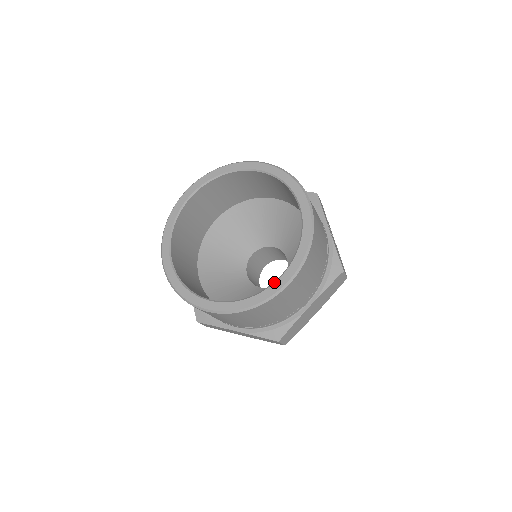
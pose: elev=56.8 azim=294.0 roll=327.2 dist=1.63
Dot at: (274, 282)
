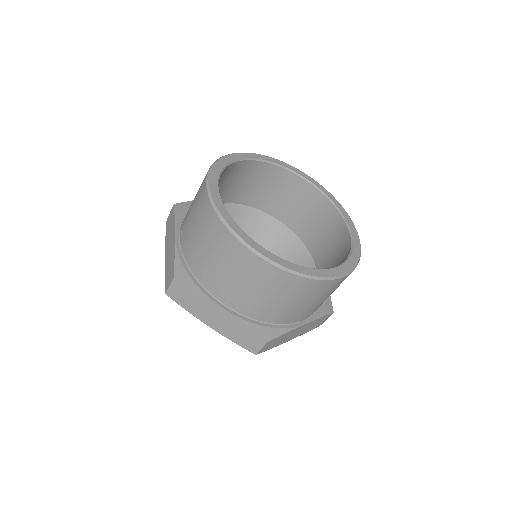
Dot at: (330, 268)
